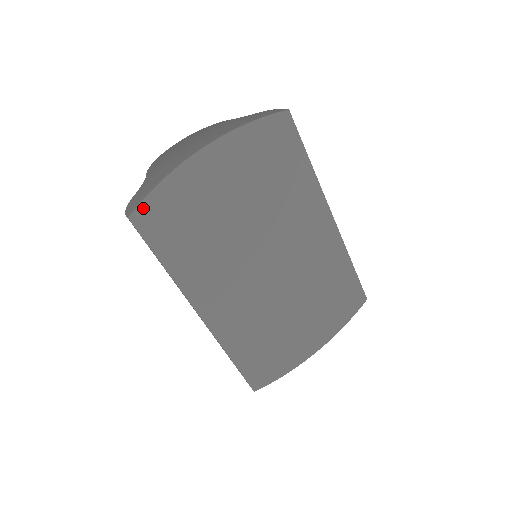
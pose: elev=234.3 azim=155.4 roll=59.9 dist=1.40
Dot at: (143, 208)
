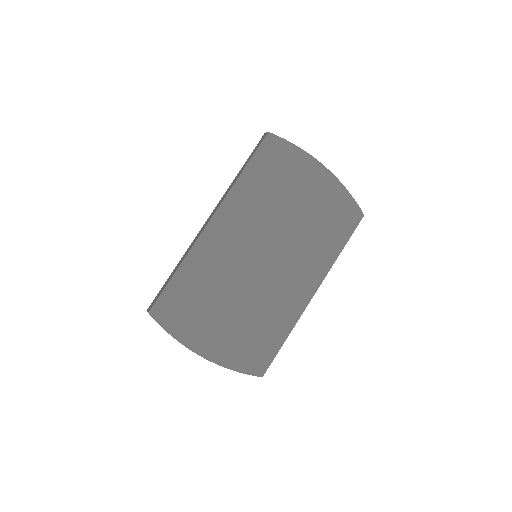
Dot at: (278, 140)
